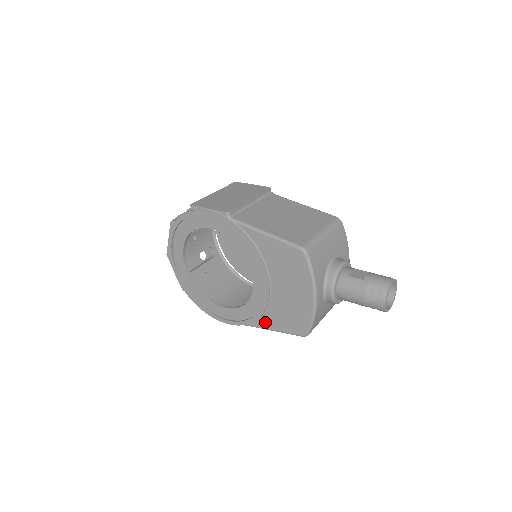
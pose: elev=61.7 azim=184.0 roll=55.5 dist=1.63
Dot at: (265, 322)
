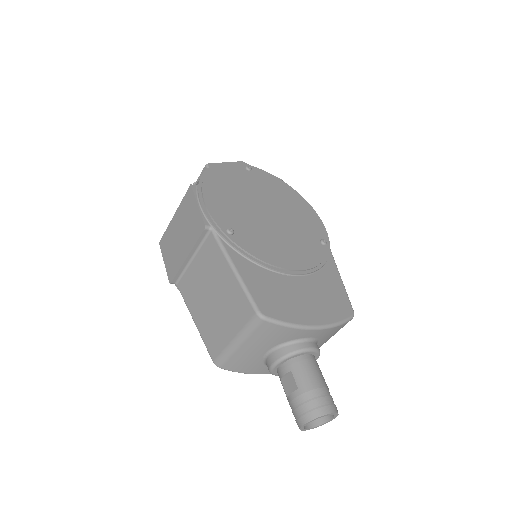
Dot at: occluded
